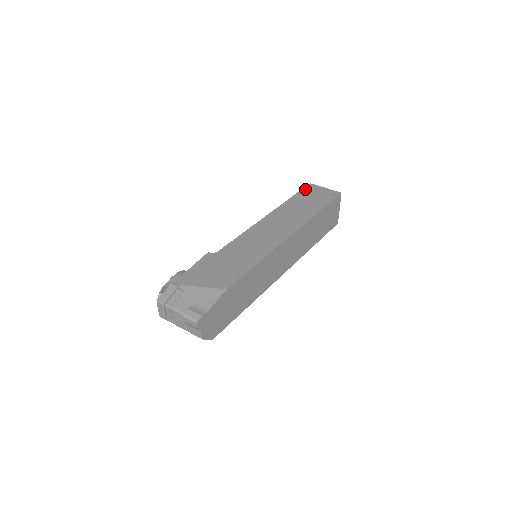
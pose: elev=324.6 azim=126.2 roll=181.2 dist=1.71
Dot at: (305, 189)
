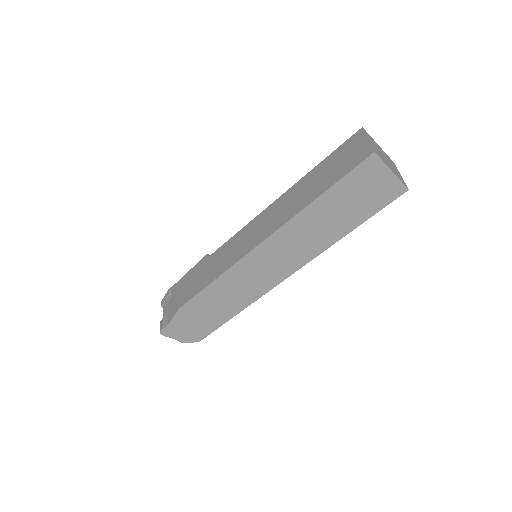
Dot at: (344, 144)
